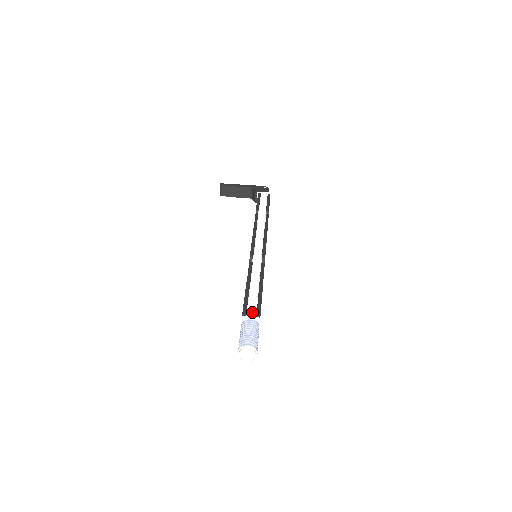
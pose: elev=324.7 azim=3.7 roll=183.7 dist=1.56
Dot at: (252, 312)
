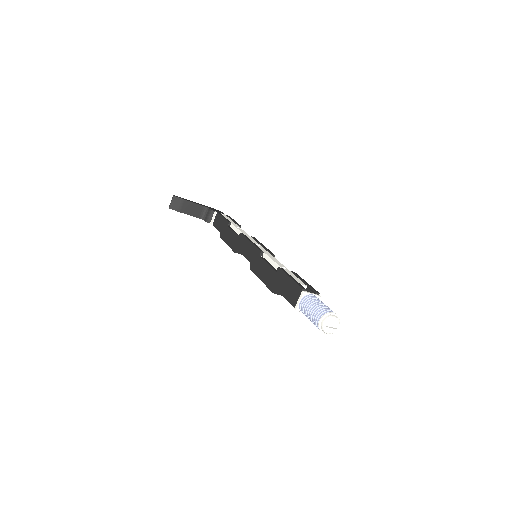
Dot at: occluded
